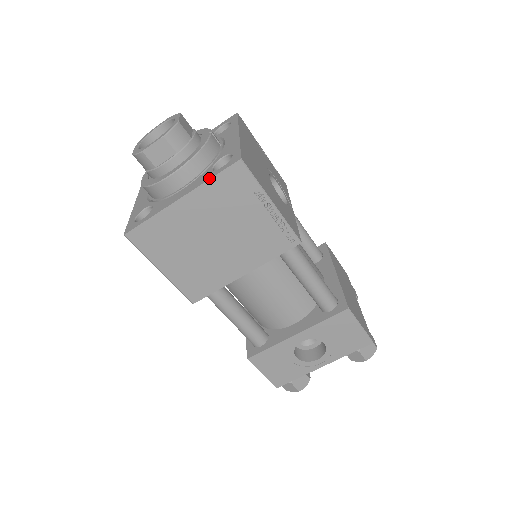
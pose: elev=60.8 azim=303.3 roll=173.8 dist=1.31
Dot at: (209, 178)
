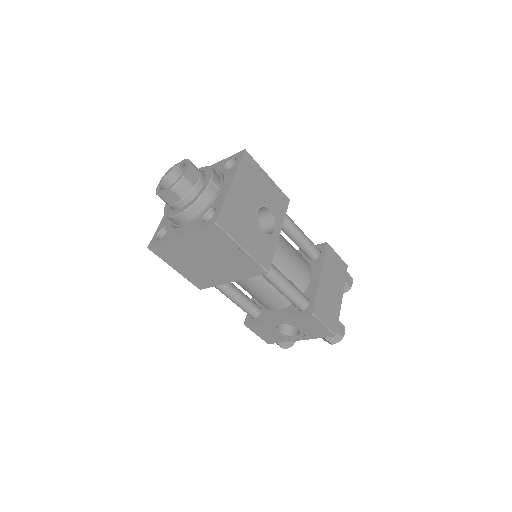
Dot at: (196, 229)
